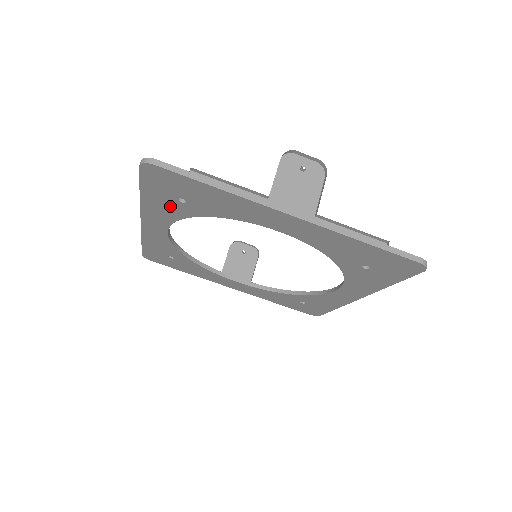
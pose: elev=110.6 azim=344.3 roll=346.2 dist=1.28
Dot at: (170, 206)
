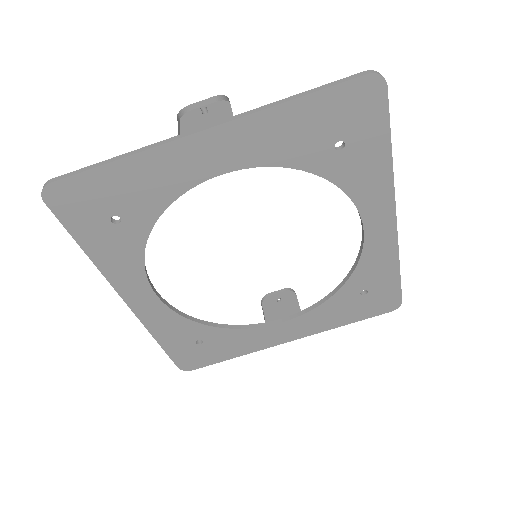
Dot at: (118, 243)
